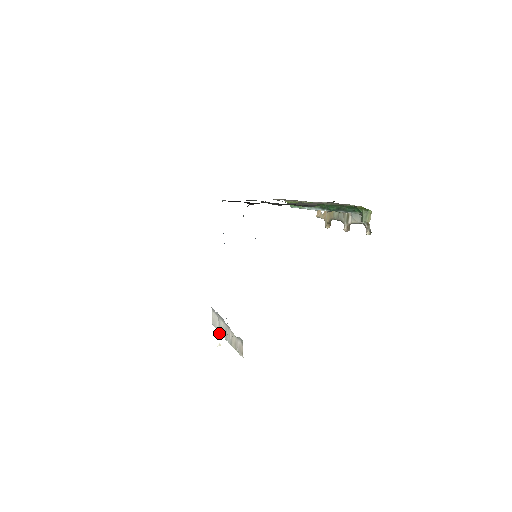
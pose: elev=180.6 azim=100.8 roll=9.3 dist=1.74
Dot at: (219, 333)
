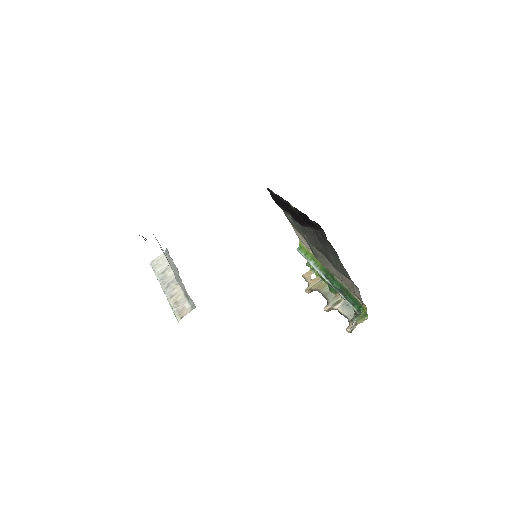
Dot at: (177, 280)
